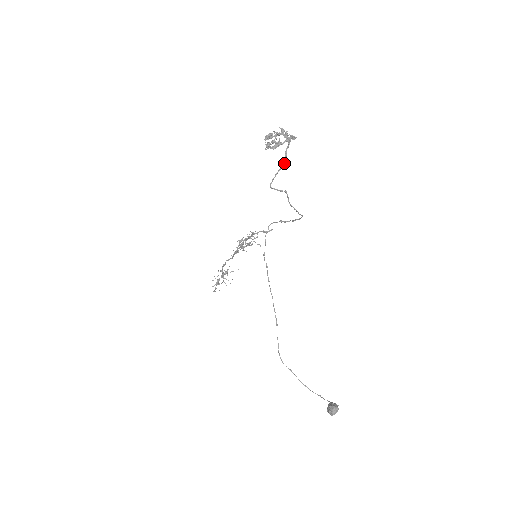
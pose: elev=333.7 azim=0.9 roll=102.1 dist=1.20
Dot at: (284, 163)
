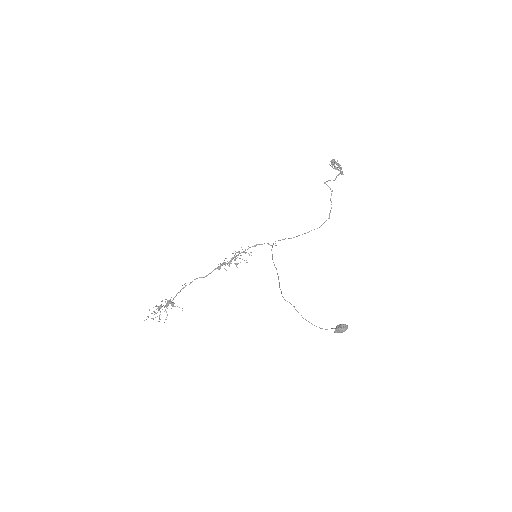
Dot at: (335, 179)
